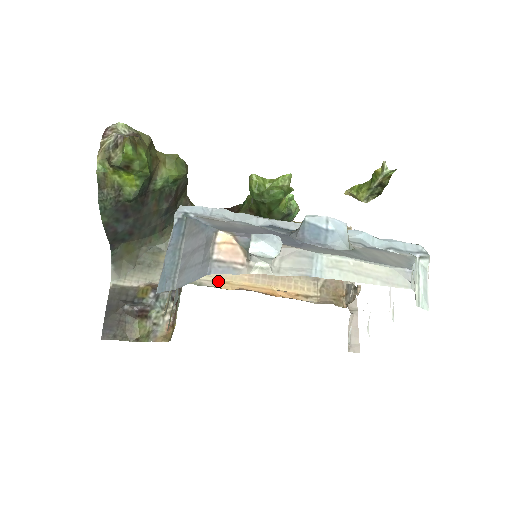
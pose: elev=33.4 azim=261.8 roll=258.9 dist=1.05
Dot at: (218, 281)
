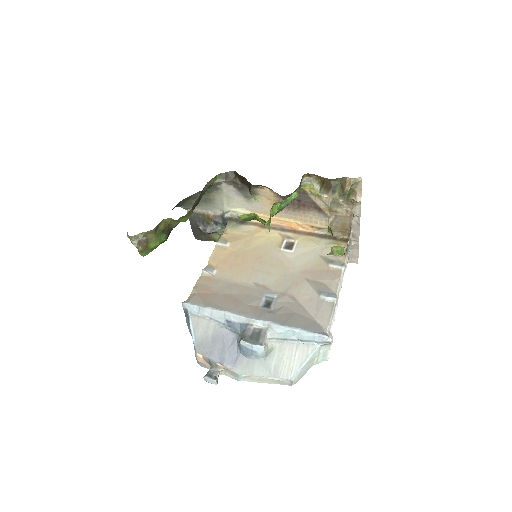
Dot at: occluded
